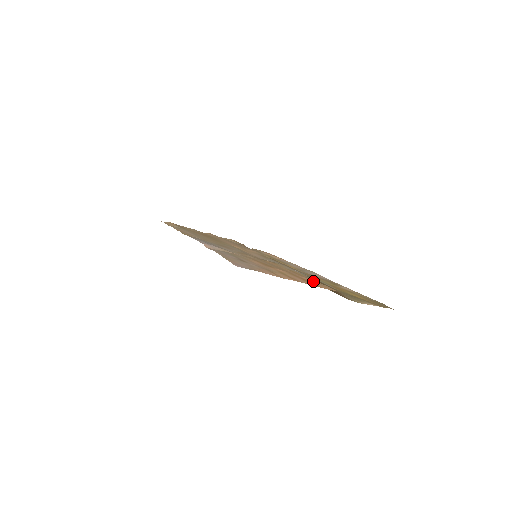
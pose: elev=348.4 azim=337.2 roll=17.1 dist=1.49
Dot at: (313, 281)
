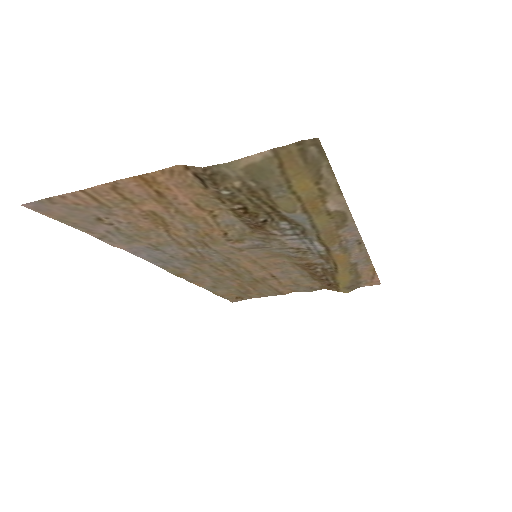
Dot at: (184, 190)
